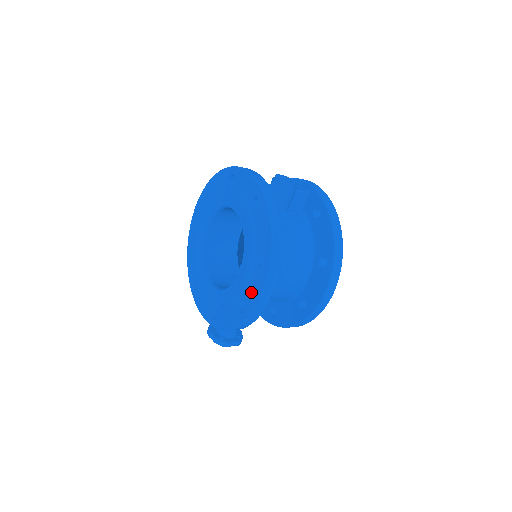
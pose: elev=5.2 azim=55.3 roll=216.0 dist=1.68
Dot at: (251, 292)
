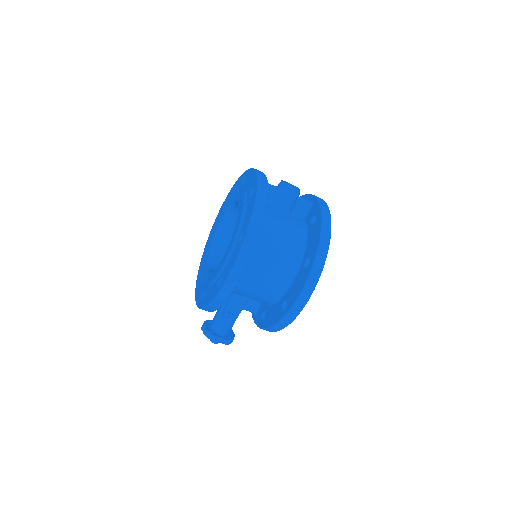
Dot at: (228, 267)
